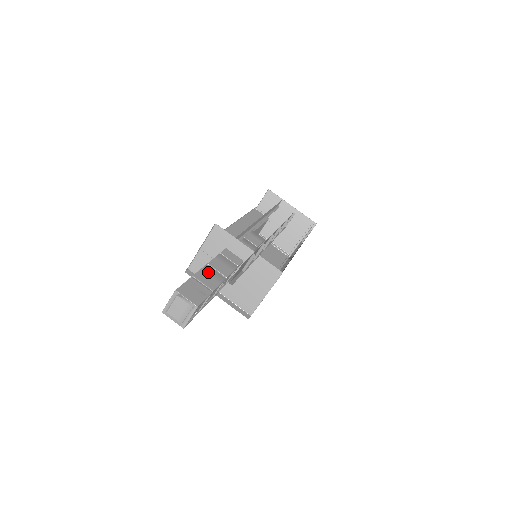
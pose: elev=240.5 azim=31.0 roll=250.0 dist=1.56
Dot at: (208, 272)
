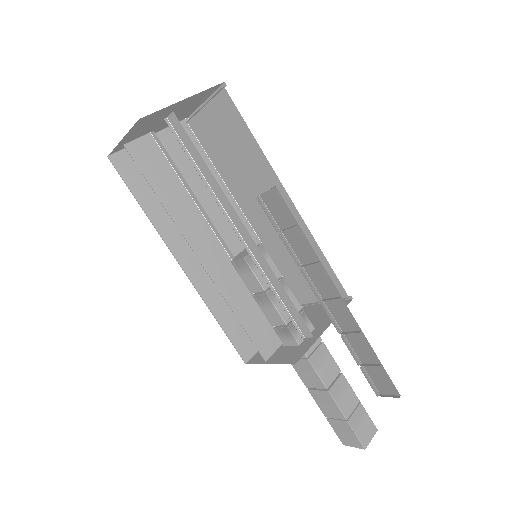
Dot at: (339, 396)
